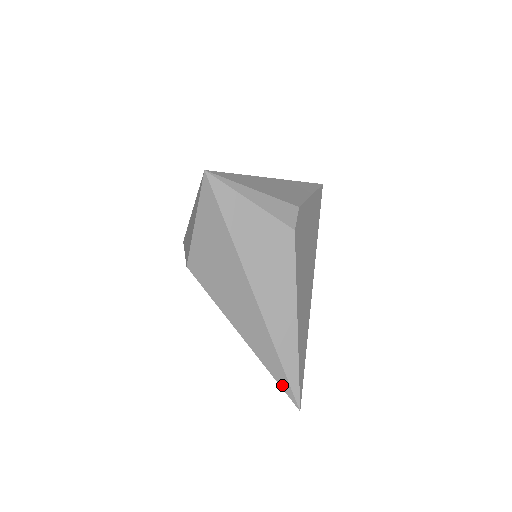
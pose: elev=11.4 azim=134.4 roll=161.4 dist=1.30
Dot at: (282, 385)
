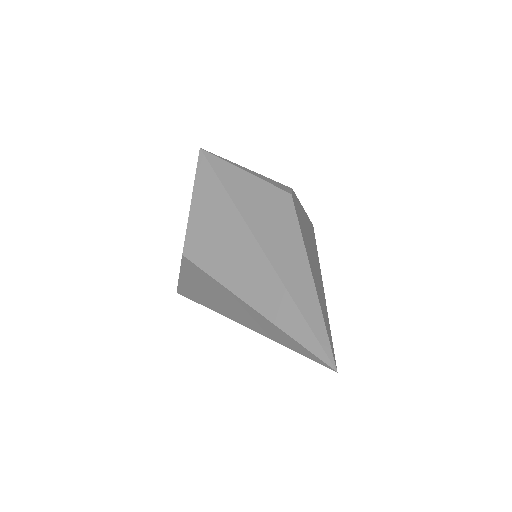
Dot at: (307, 344)
